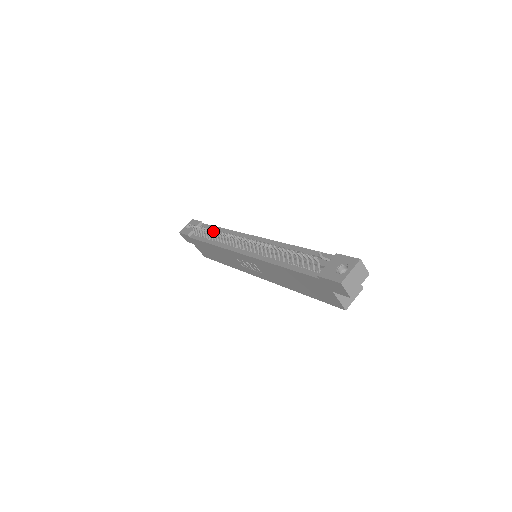
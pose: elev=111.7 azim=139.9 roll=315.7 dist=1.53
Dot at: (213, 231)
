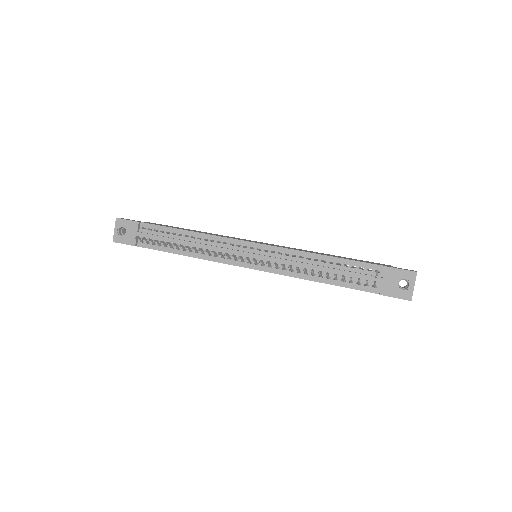
Dot at: (192, 249)
